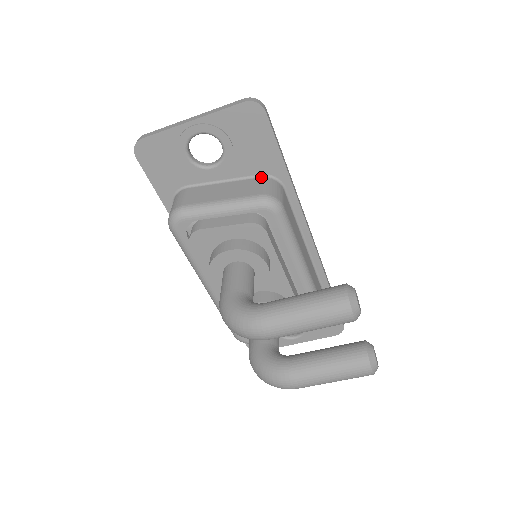
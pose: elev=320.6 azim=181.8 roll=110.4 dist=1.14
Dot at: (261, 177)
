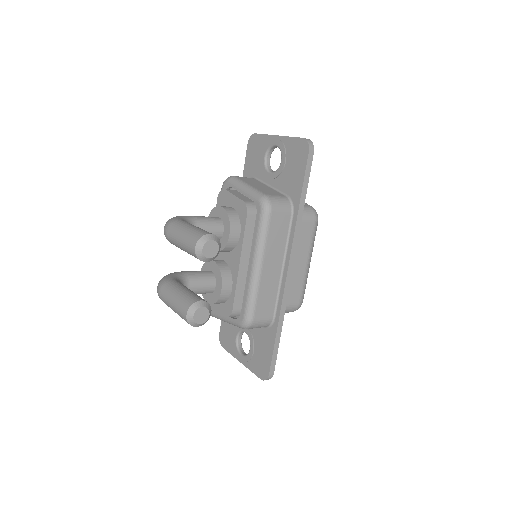
Dot at: (286, 196)
